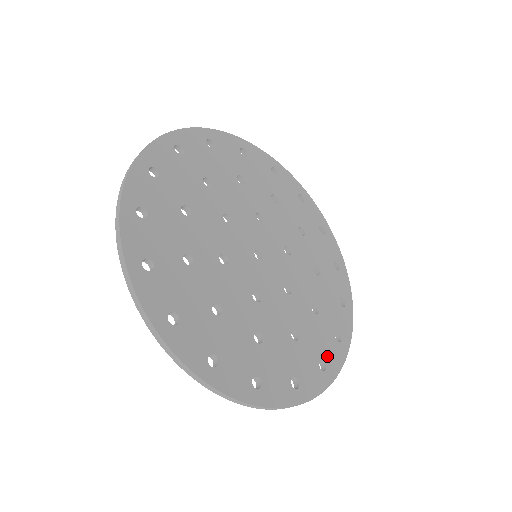
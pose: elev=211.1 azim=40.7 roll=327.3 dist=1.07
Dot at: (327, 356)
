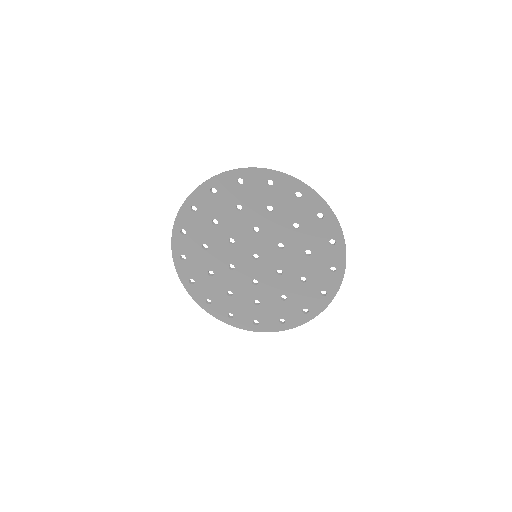
Dot at: (310, 306)
